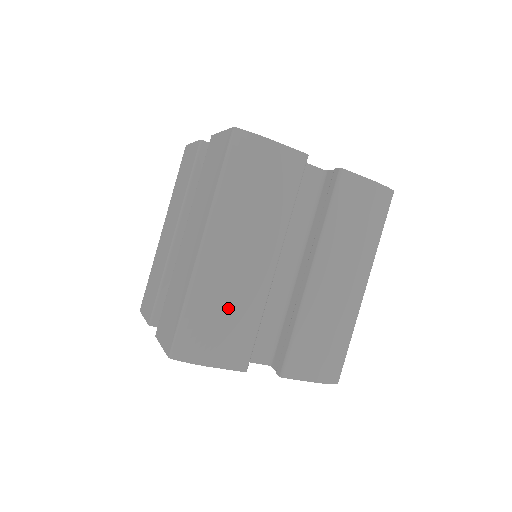
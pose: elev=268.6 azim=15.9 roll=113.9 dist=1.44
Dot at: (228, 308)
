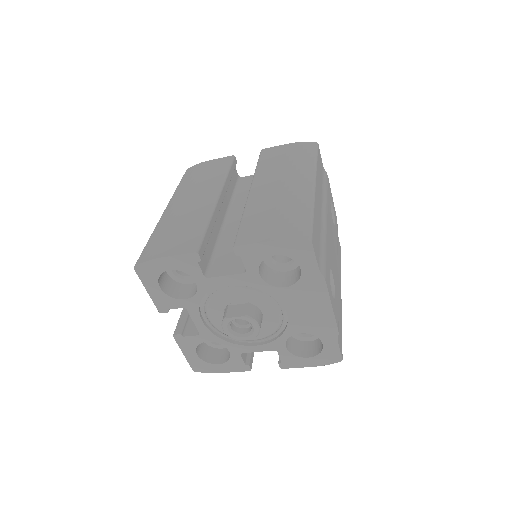
Dot at: (179, 225)
